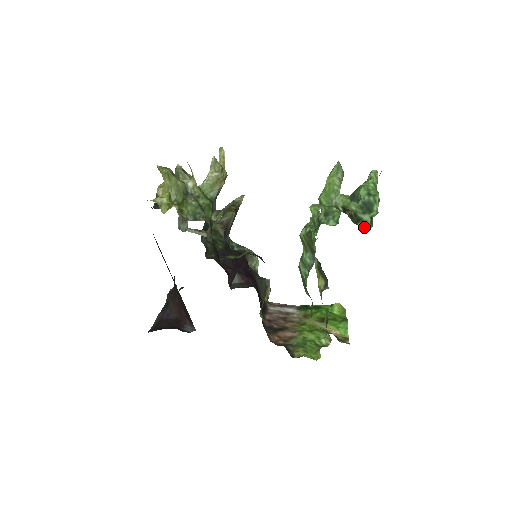
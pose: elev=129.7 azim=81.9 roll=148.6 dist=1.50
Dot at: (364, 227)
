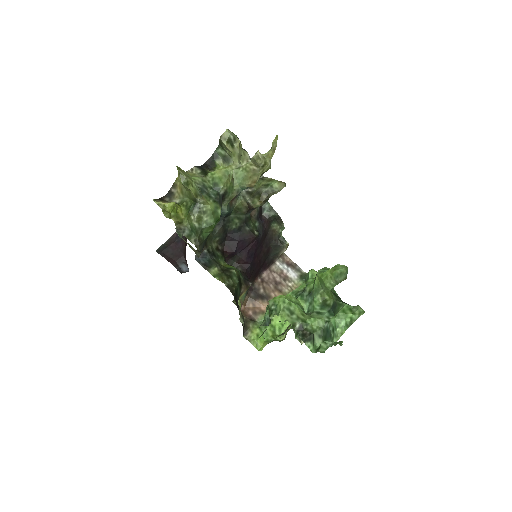
Dot at: (309, 348)
